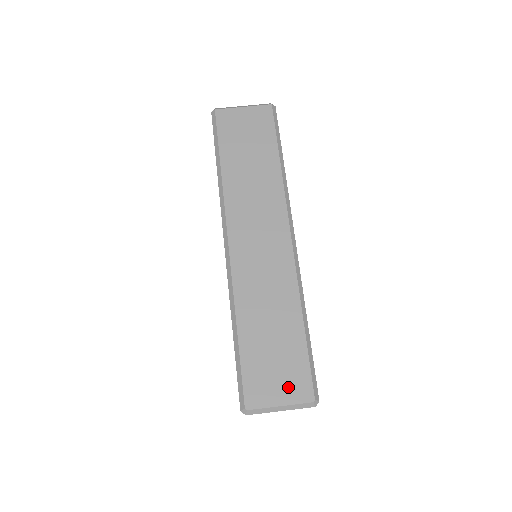
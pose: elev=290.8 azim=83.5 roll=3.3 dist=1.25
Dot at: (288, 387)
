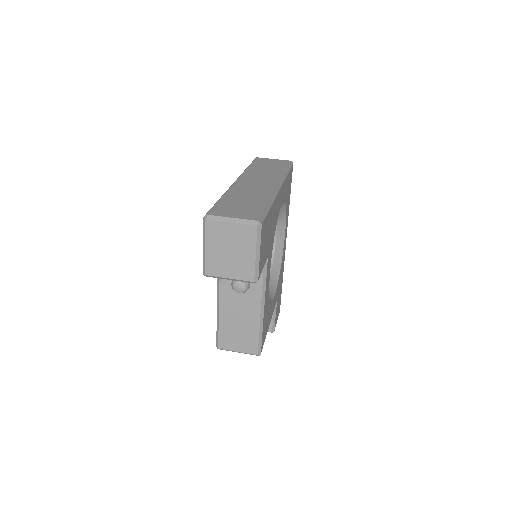
Dot at: (242, 214)
